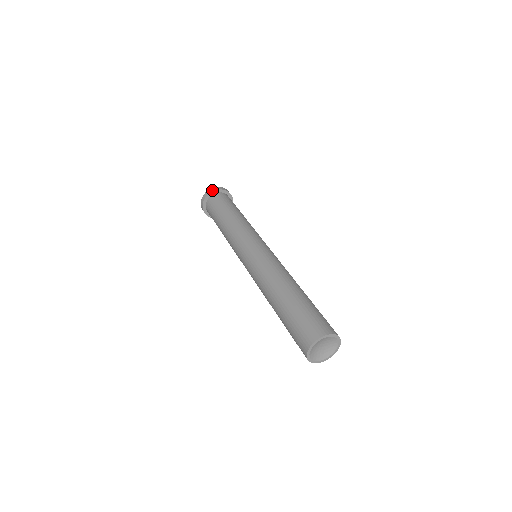
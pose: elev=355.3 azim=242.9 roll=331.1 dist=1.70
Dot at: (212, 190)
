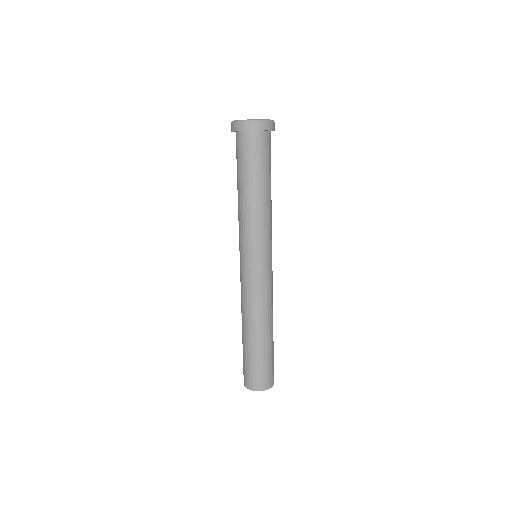
Dot at: (246, 128)
